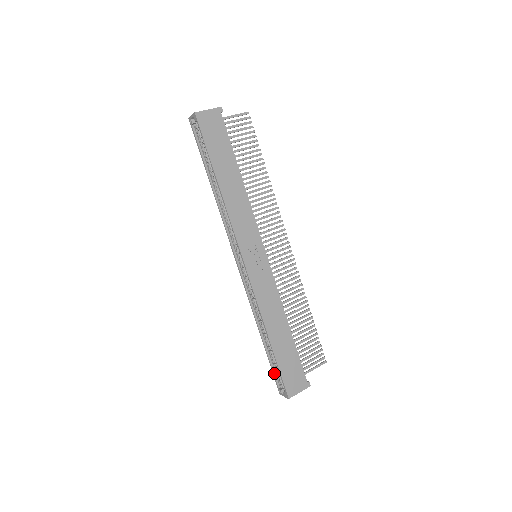
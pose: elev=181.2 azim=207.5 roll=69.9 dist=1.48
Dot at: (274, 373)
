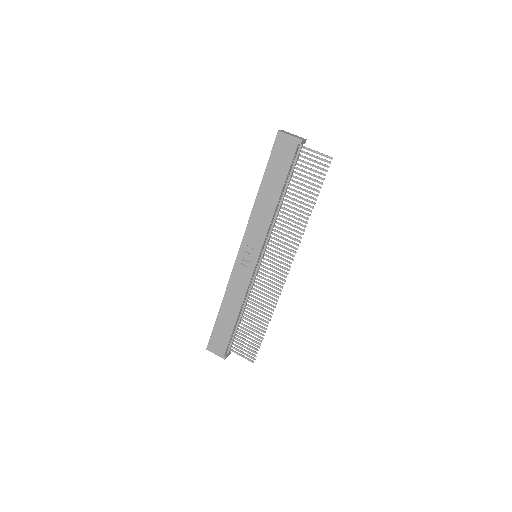
Dot at: occluded
